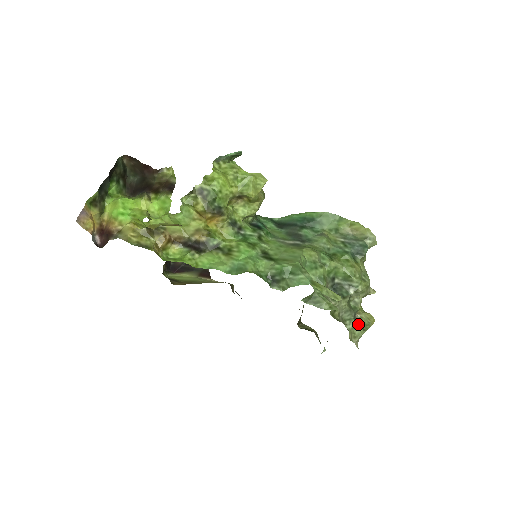
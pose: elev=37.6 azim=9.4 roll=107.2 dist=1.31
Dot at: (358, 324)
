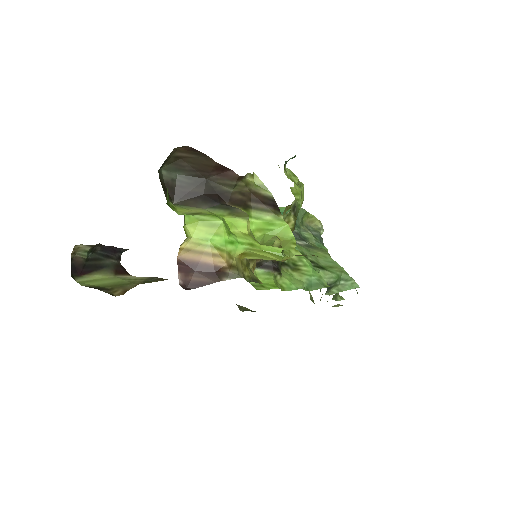
Dot at: occluded
